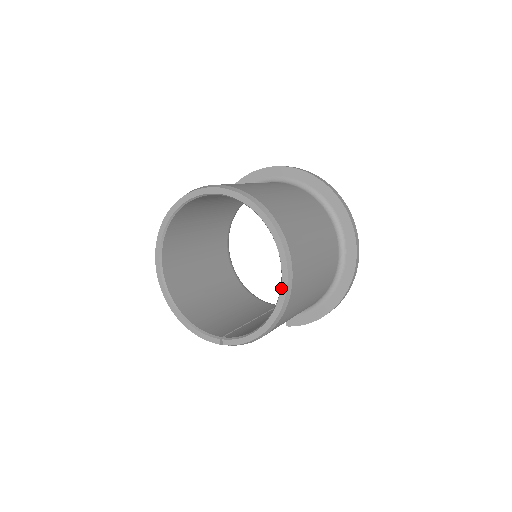
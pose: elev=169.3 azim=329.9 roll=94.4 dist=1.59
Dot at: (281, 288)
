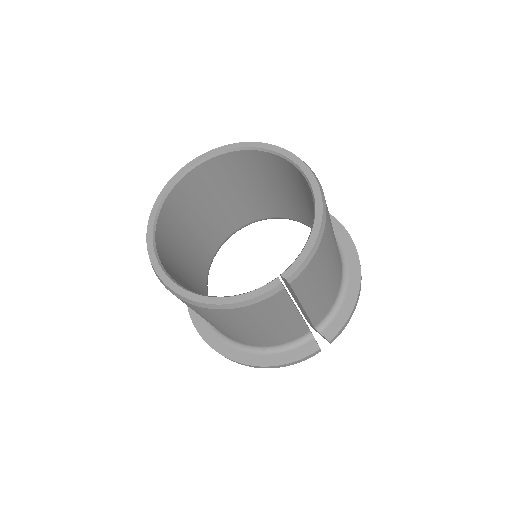
Dot at: (307, 177)
